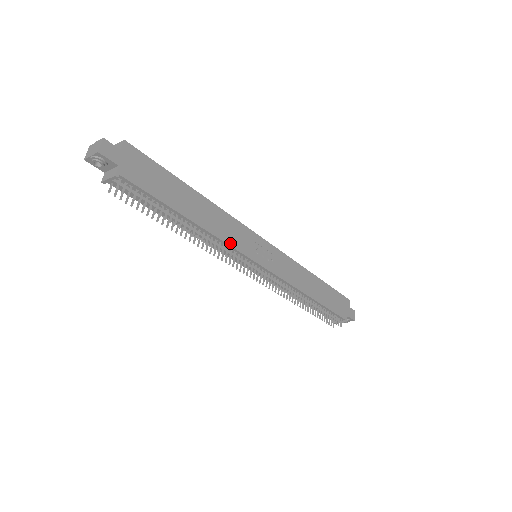
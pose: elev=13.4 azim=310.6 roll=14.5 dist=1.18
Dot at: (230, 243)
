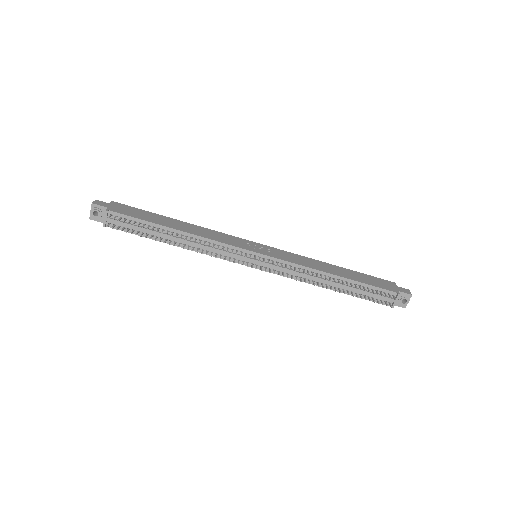
Dot at: (218, 241)
